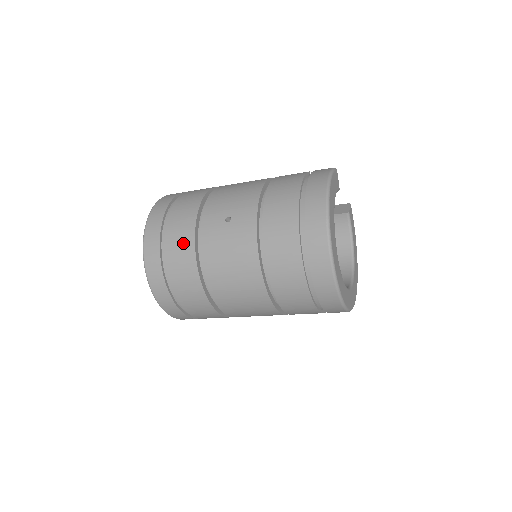
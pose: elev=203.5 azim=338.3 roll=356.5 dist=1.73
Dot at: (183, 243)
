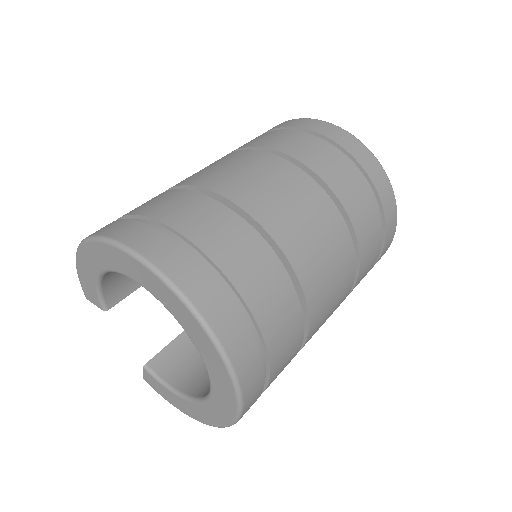
Dot at: (160, 198)
